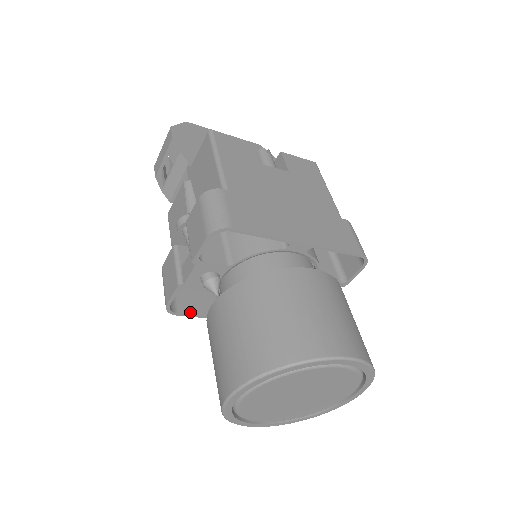
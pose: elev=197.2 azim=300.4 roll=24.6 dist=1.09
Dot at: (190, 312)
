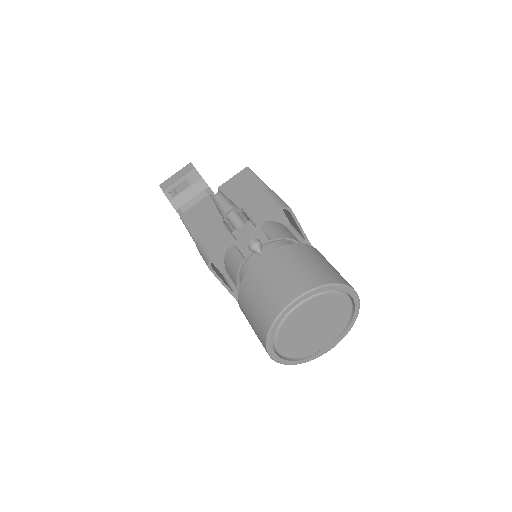
Dot at: (216, 273)
